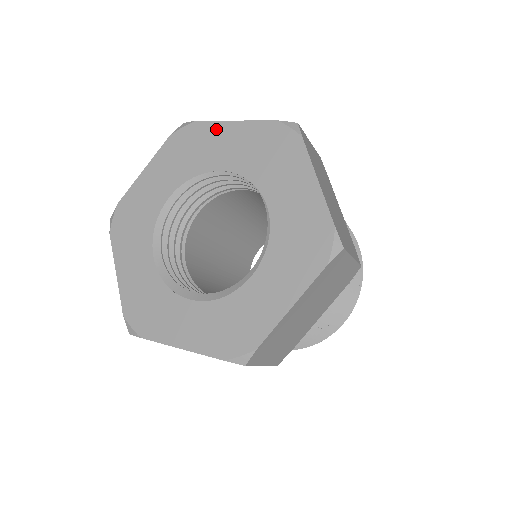
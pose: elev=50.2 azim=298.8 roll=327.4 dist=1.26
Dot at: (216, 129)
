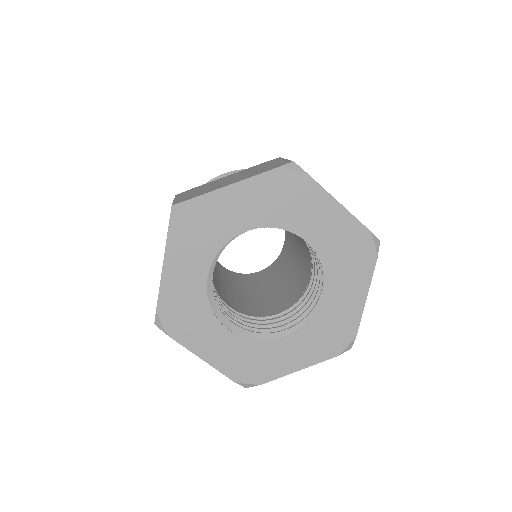
Dot at: (321, 198)
